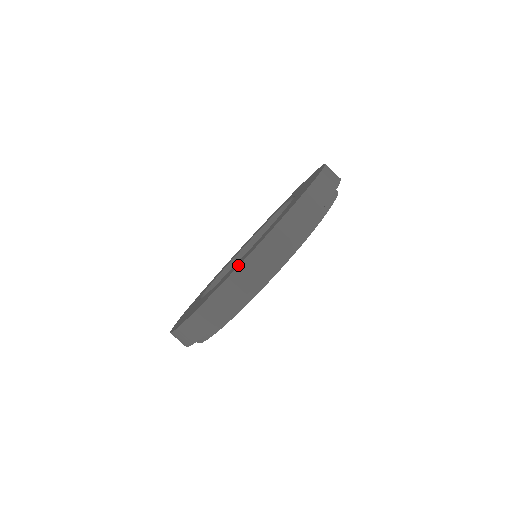
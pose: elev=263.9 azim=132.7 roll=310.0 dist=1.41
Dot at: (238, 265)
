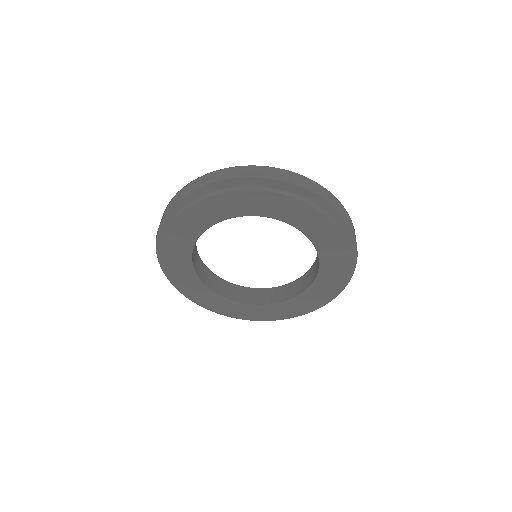
Dot at: occluded
